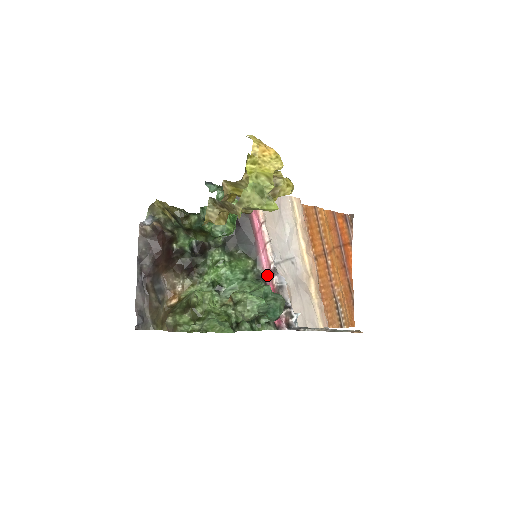
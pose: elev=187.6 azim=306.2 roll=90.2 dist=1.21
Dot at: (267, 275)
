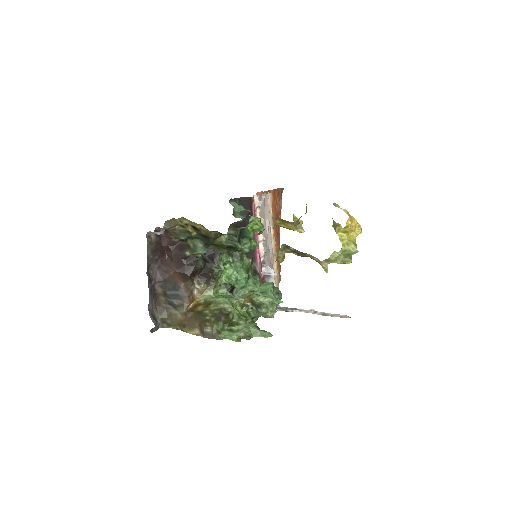
Dot at: (259, 268)
